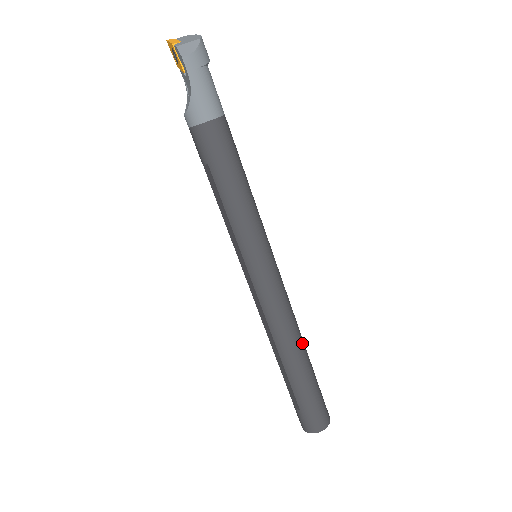
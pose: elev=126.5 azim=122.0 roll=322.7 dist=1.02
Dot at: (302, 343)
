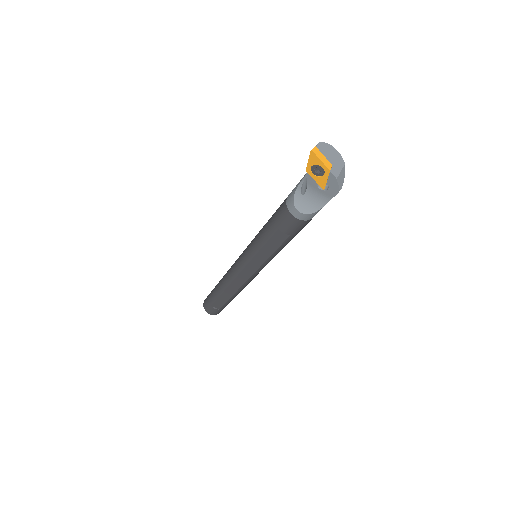
Dot at: occluded
